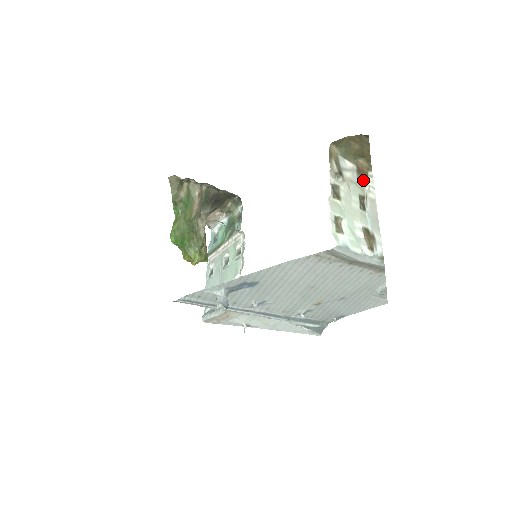
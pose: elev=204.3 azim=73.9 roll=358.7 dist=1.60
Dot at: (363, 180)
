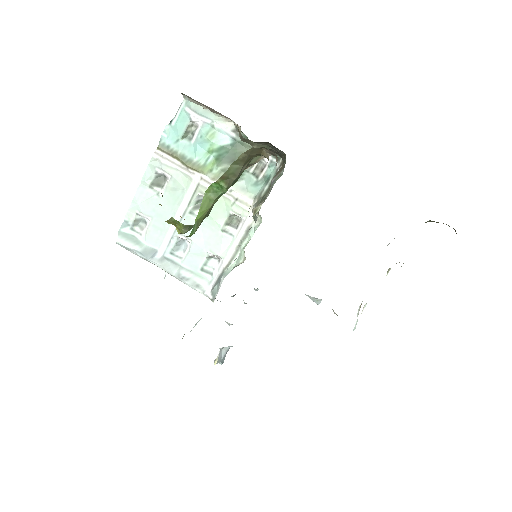
Dot at: occluded
